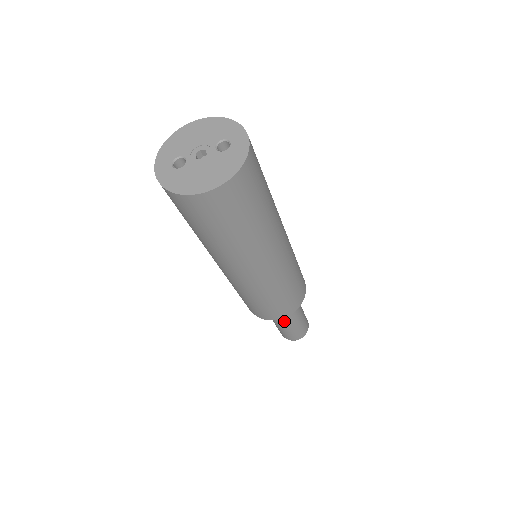
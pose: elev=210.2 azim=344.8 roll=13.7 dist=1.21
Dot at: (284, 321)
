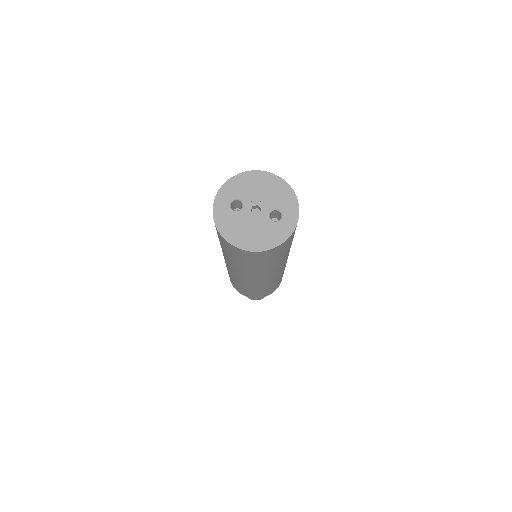
Dot at: occluded
